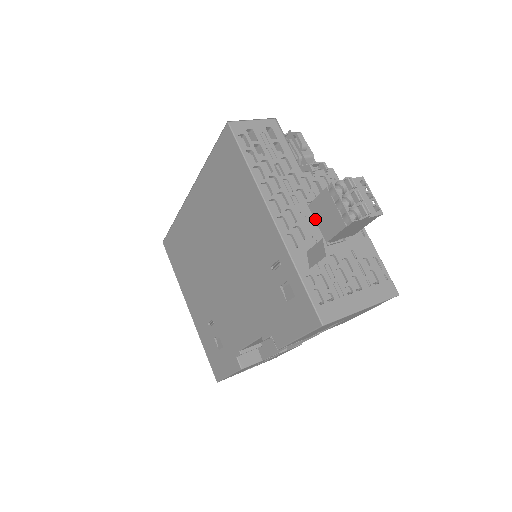
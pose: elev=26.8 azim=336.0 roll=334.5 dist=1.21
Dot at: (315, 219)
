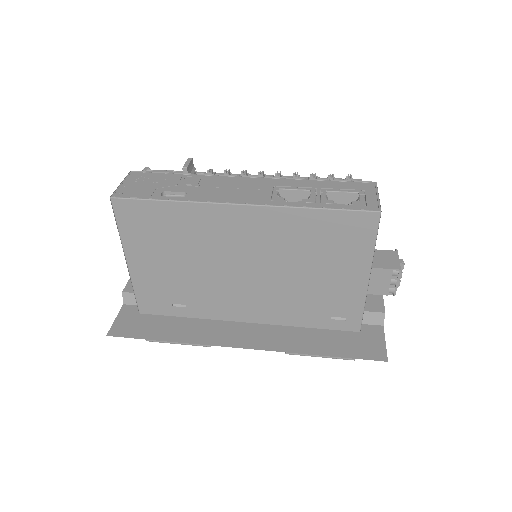
Dot at: occluded
